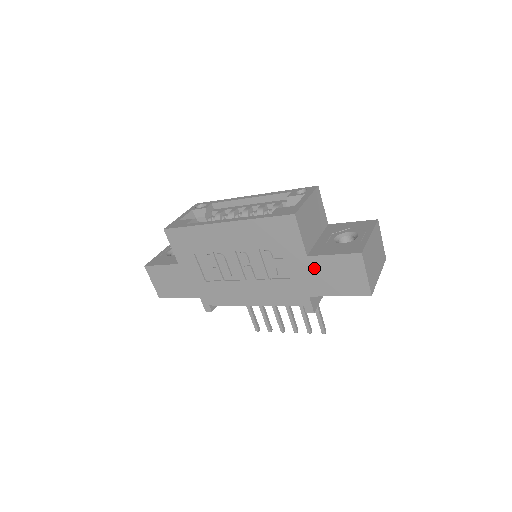
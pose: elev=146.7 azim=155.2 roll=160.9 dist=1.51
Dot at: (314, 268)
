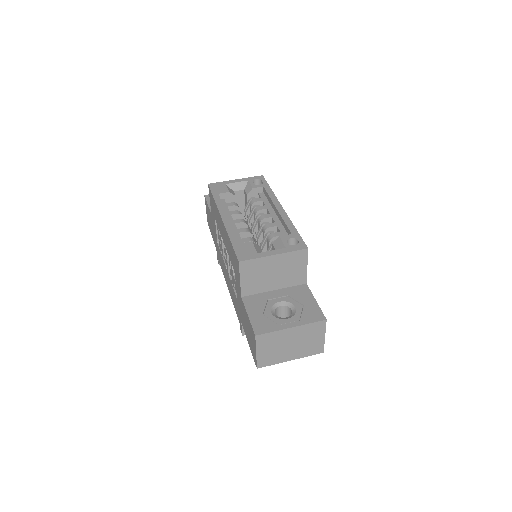
Dot at: (243, 309)
